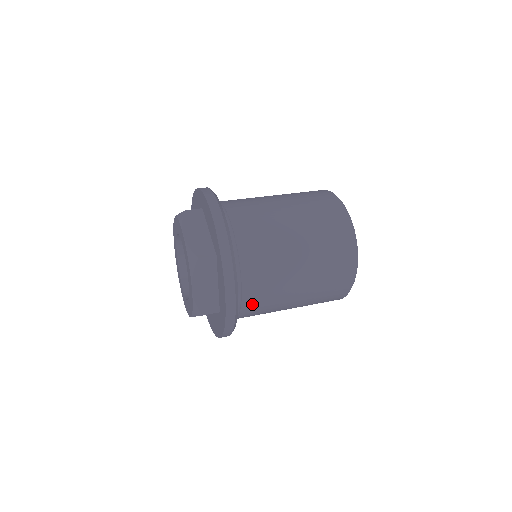
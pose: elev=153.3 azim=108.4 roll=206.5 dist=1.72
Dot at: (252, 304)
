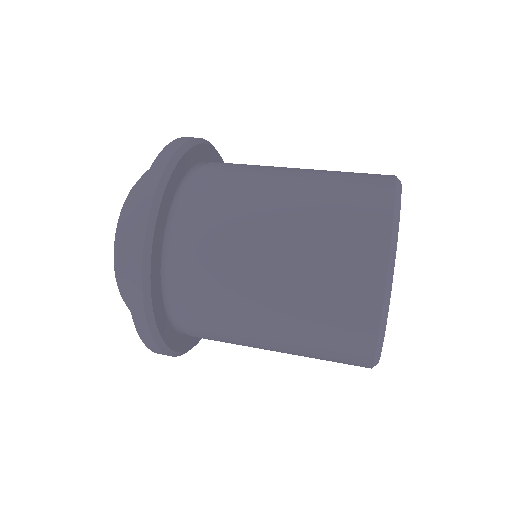
Dot at: (200, 333)
